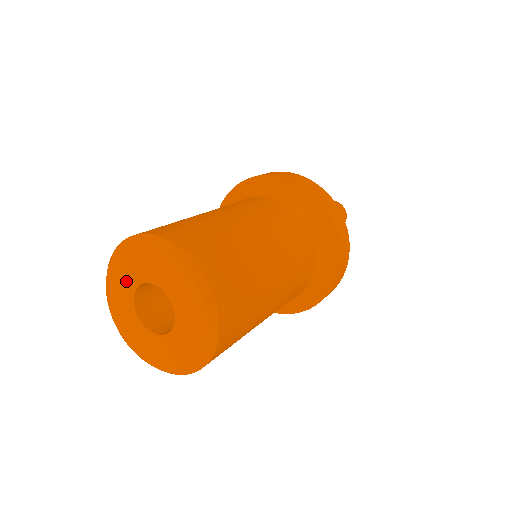
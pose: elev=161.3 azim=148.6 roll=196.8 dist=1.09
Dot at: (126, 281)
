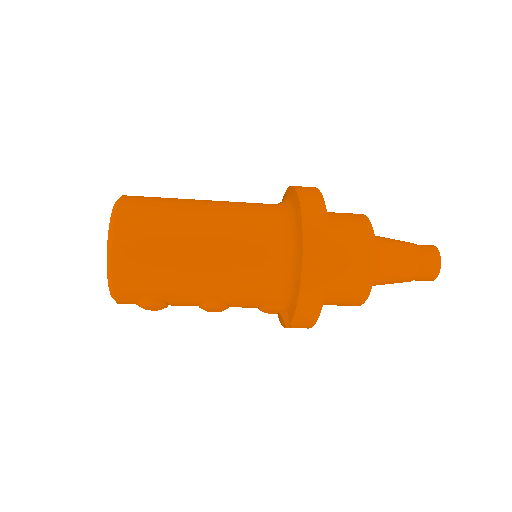
Dot at: occluded
